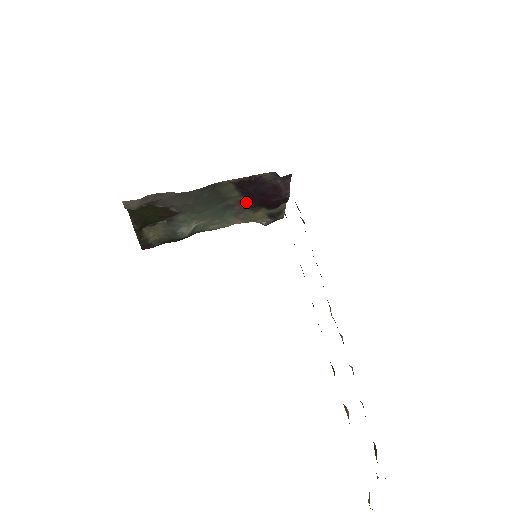
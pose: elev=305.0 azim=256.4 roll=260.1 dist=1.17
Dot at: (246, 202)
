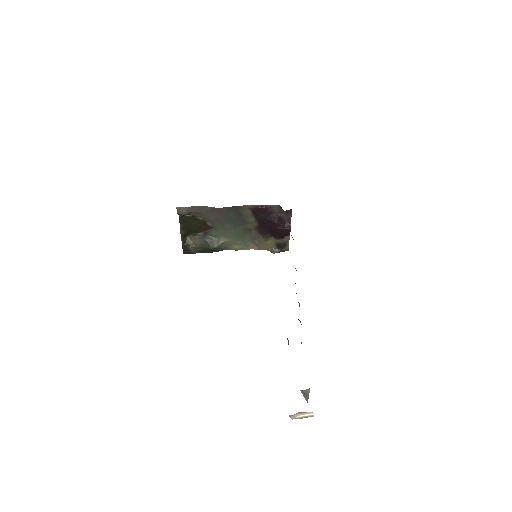
Dot at: (260, 228)
